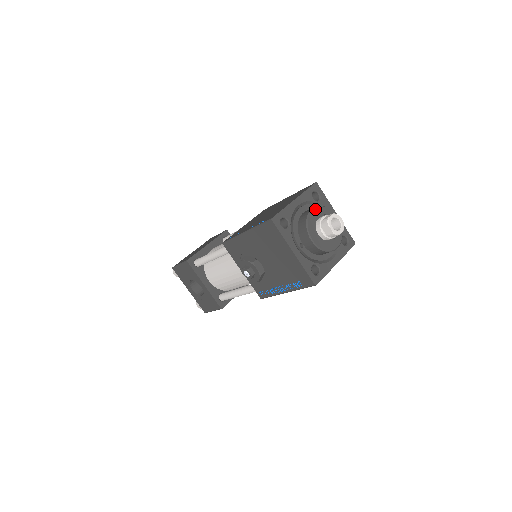
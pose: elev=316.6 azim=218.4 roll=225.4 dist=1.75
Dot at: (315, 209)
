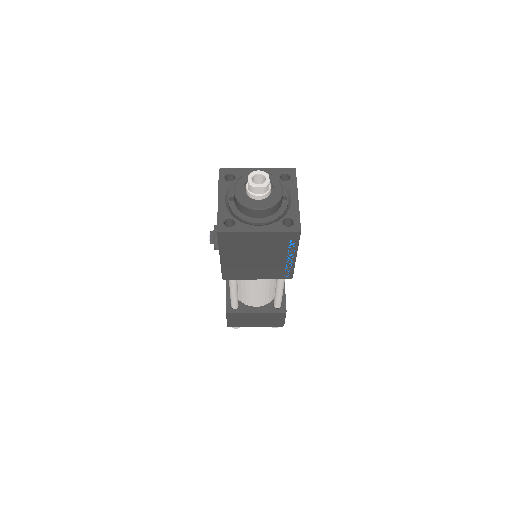
Dot at: occluded
